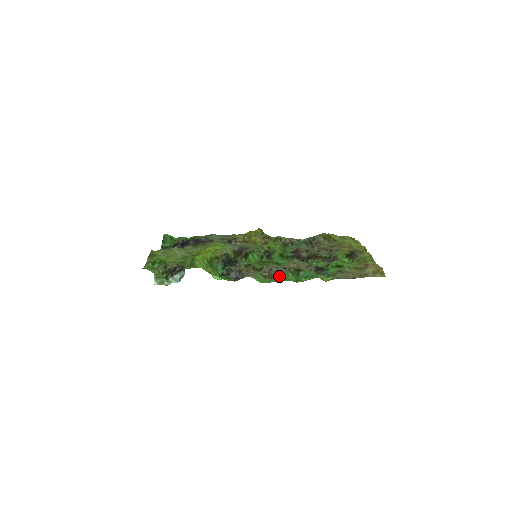
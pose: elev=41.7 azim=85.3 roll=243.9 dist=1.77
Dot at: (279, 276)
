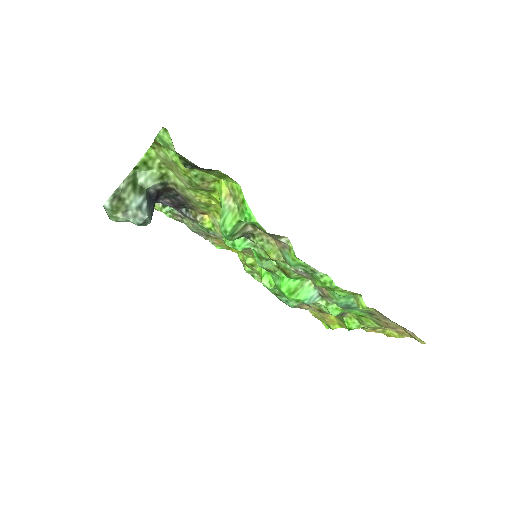
Dot at: occluded
